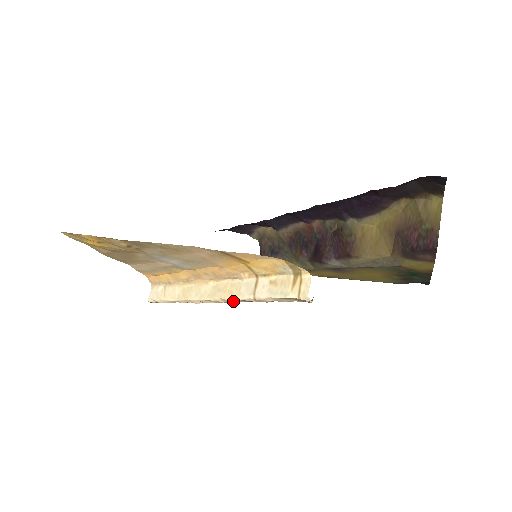
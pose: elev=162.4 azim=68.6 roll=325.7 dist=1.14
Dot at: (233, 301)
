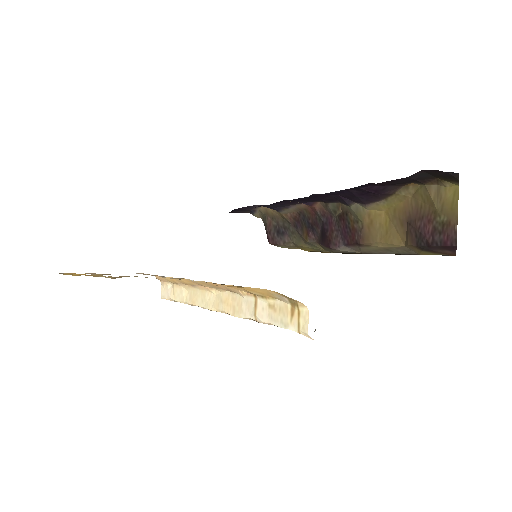
Dot at: occluded
